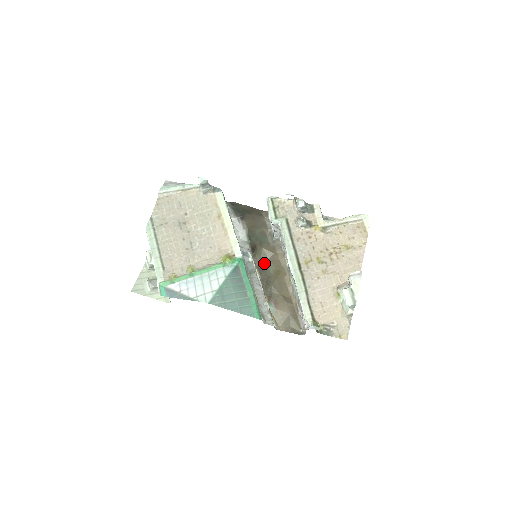
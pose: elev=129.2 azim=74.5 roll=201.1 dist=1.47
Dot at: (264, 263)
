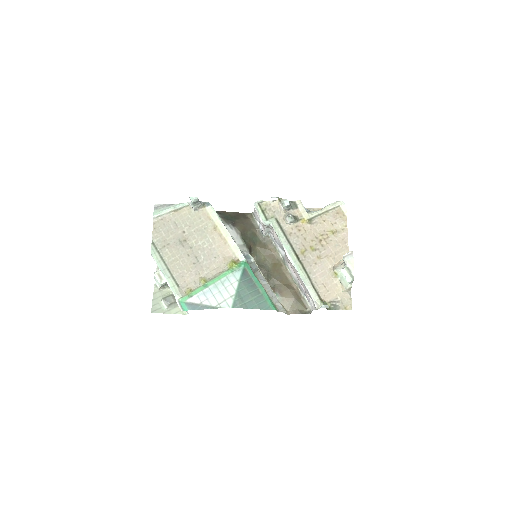
Dot at: (261, 260)
